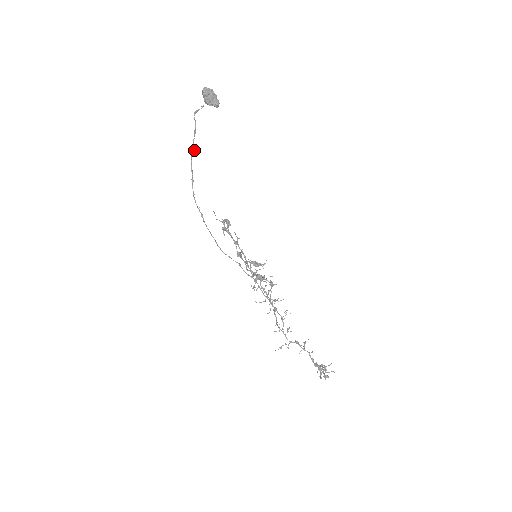
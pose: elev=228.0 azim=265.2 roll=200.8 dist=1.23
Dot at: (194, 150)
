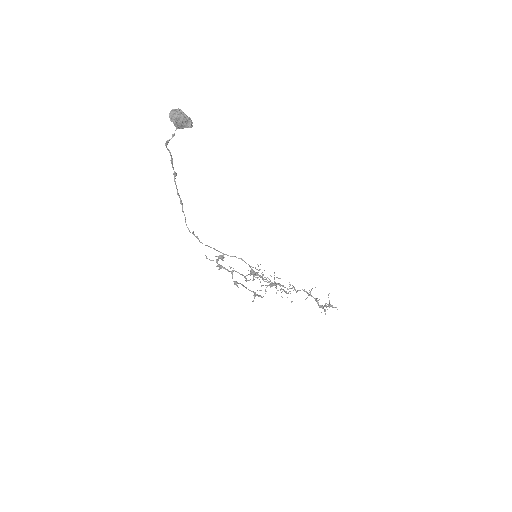
Dot at: (176, 174)
